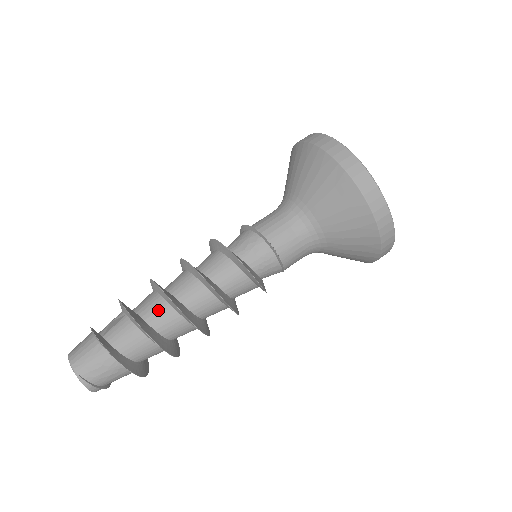
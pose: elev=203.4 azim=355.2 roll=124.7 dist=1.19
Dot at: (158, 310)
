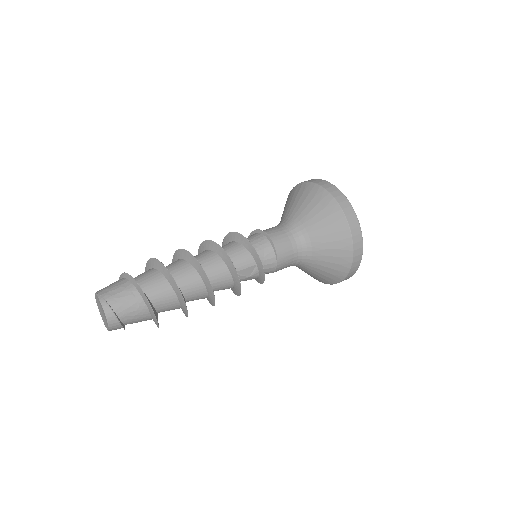
Dot at: (173, 263)
